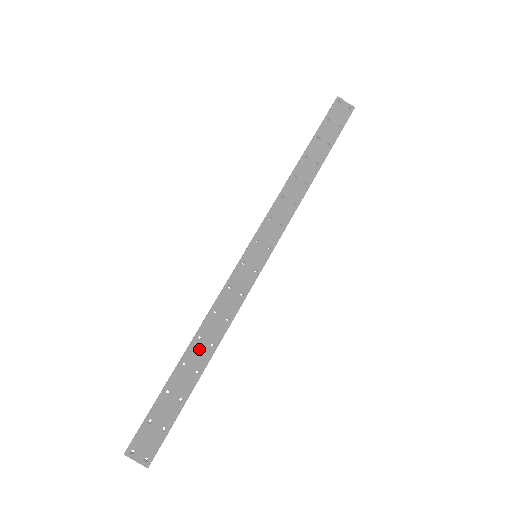
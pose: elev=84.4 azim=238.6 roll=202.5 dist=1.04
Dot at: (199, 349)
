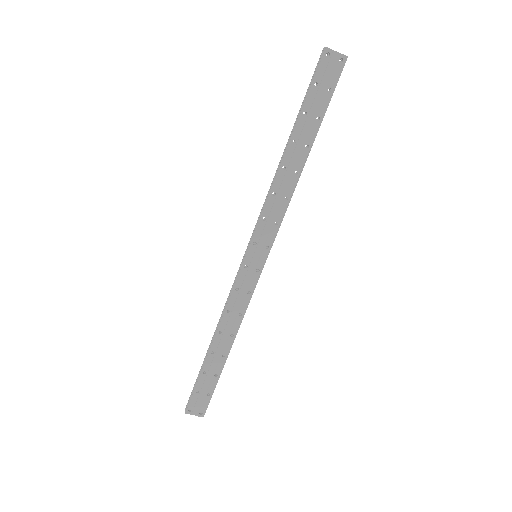
Dot at: (222, 340)
